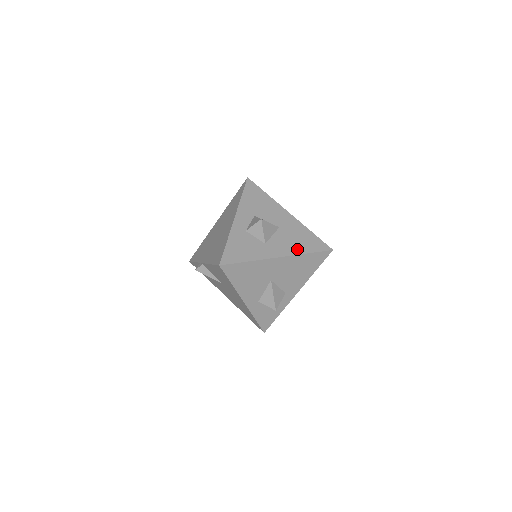
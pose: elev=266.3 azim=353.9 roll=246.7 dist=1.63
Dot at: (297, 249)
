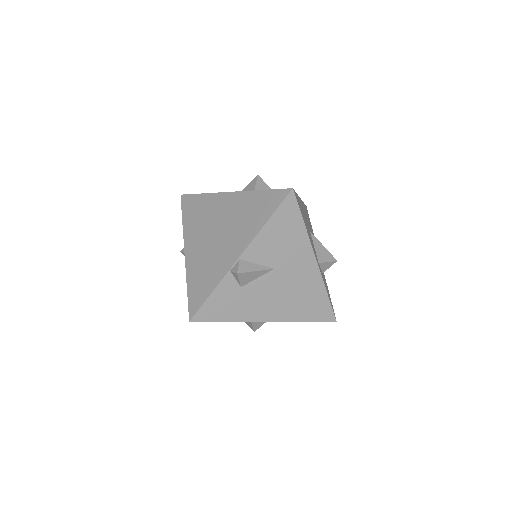
Dot at: occluded
